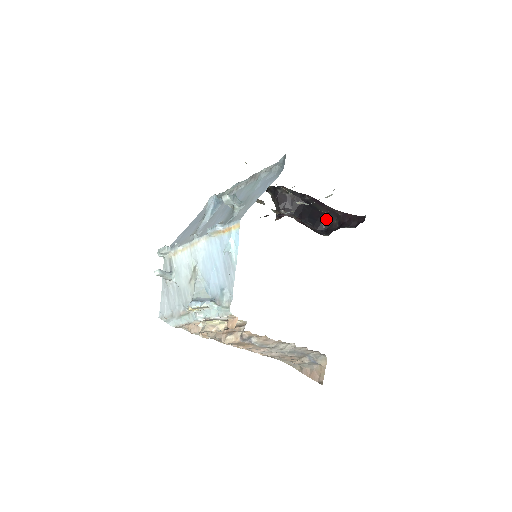
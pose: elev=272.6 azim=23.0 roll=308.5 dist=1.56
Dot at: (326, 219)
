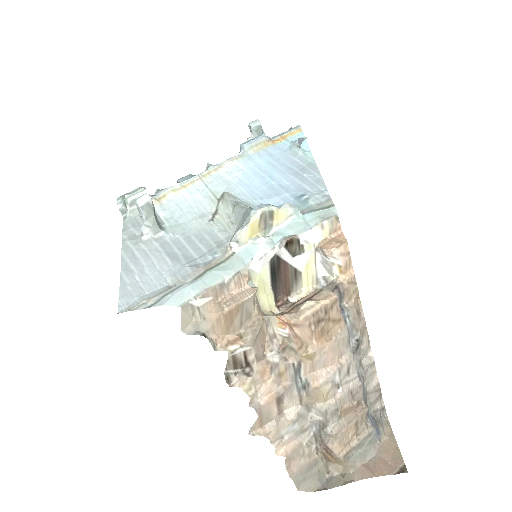
Dot at: occluded
